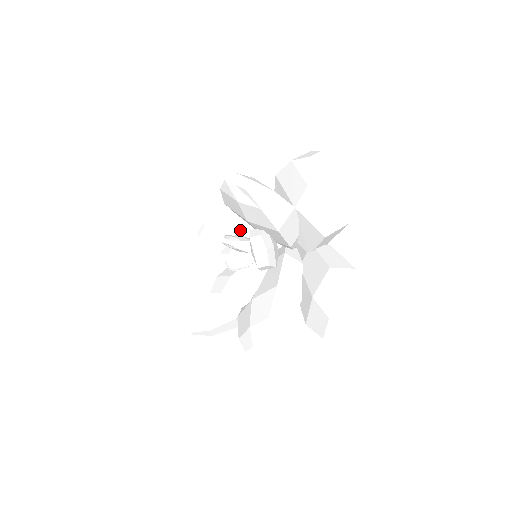
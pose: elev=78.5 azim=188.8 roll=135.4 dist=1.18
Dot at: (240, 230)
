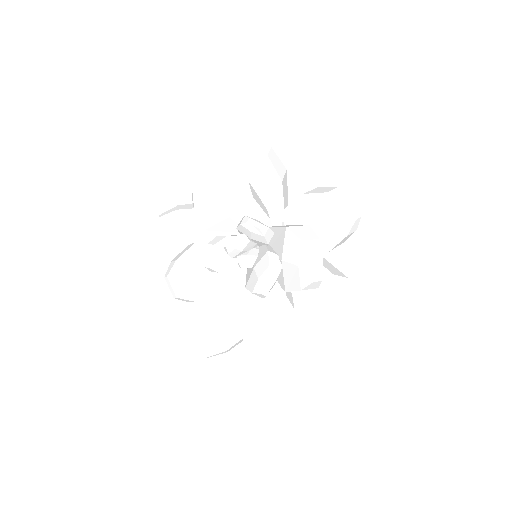
Dot at: (230, 238)
